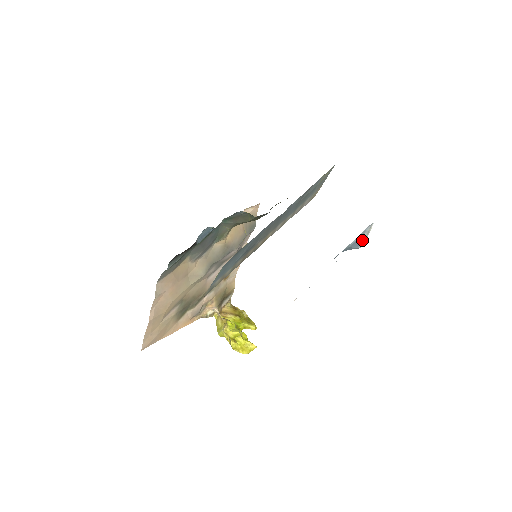
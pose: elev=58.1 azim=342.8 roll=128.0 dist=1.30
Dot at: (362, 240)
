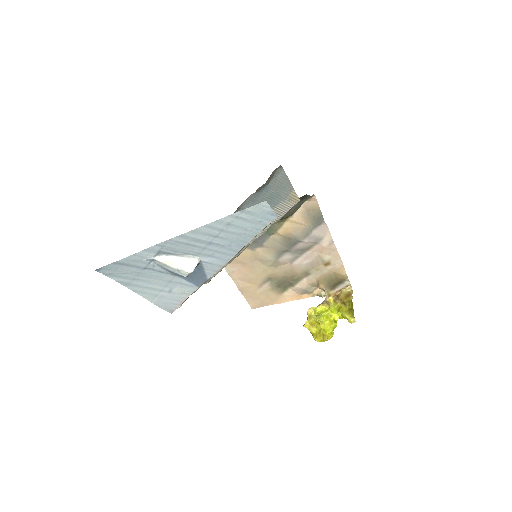
Dot at: (174, 271)
